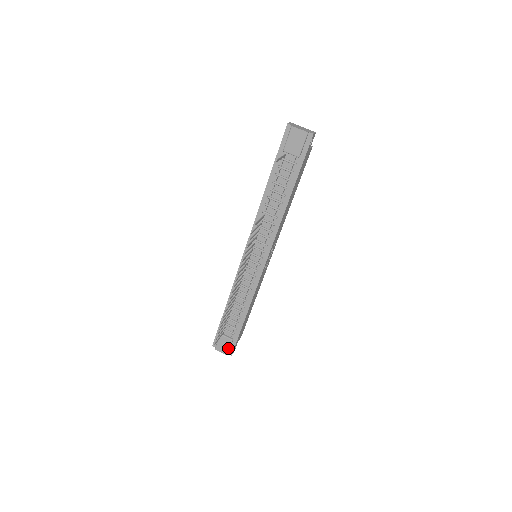
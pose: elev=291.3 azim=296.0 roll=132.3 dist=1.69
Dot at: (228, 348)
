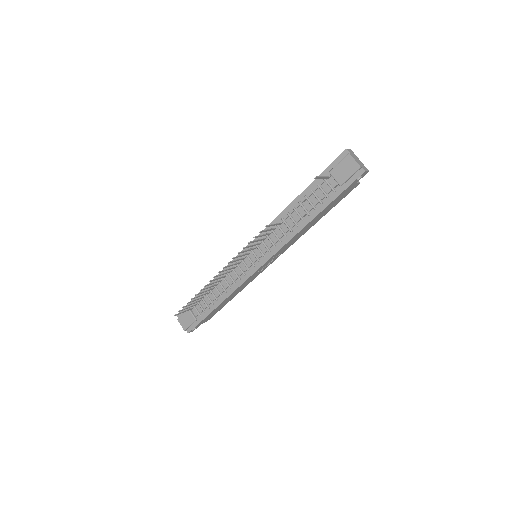
Dot at: (189, 325)
